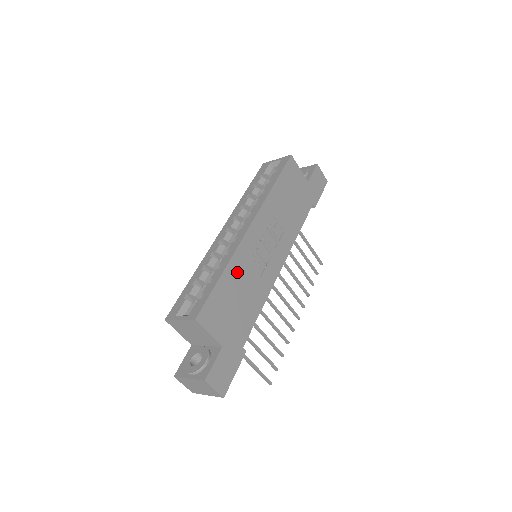
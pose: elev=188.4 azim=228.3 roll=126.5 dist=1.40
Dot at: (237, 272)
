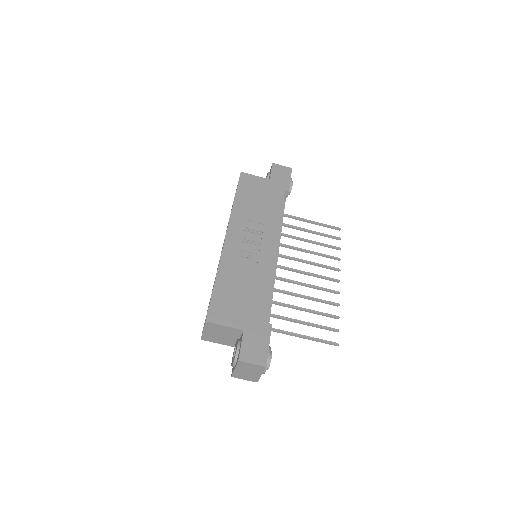
Dot at: (230, 273)
